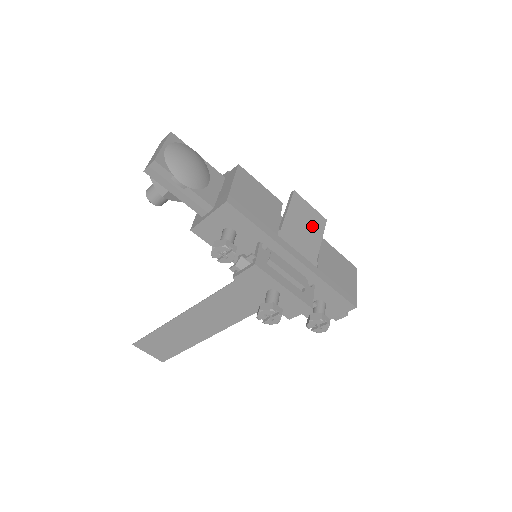
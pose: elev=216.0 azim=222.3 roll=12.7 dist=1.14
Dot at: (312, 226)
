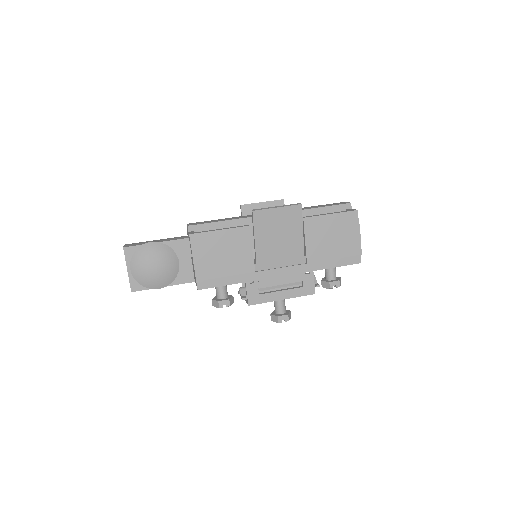
Dot at: (287, 228)
